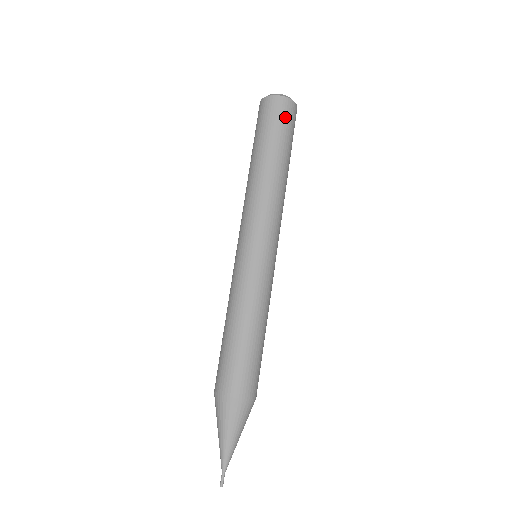
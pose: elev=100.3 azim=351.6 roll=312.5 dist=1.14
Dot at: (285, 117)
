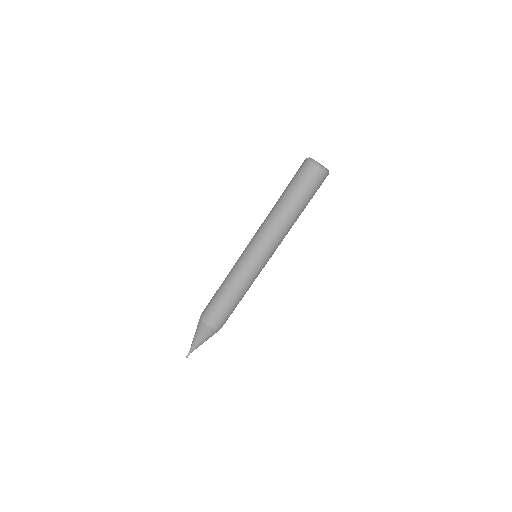
Dot at: occluded
